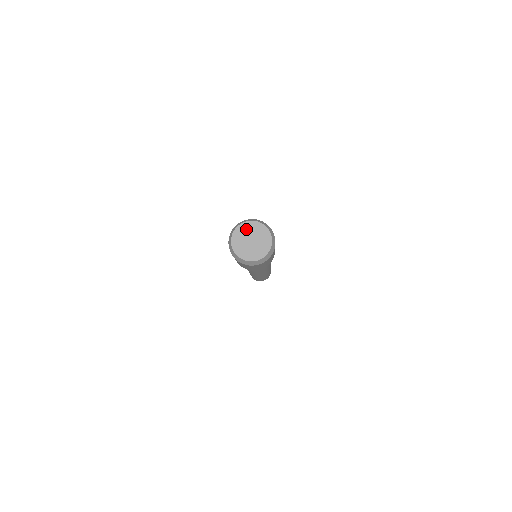
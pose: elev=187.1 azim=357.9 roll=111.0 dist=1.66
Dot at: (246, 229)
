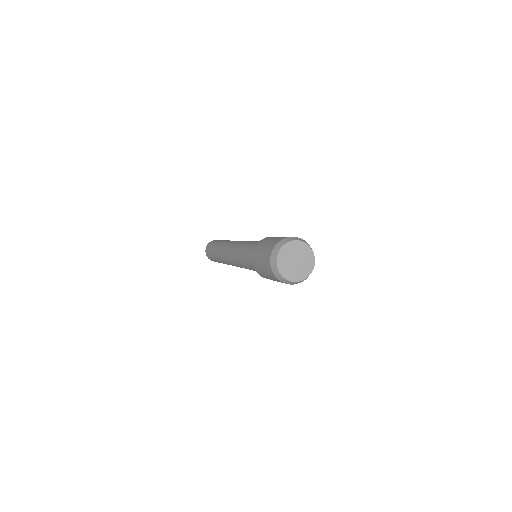
Dot at: (302, 249)
